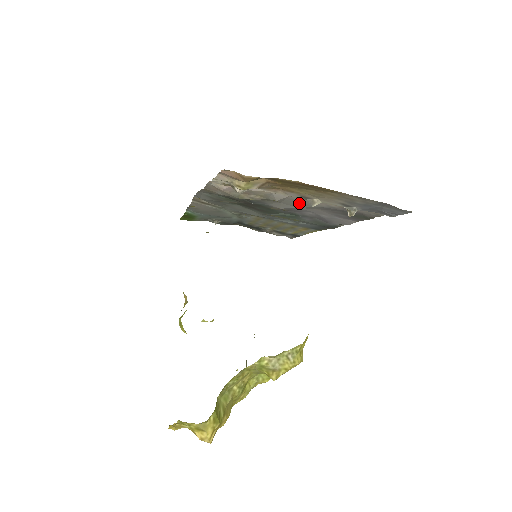
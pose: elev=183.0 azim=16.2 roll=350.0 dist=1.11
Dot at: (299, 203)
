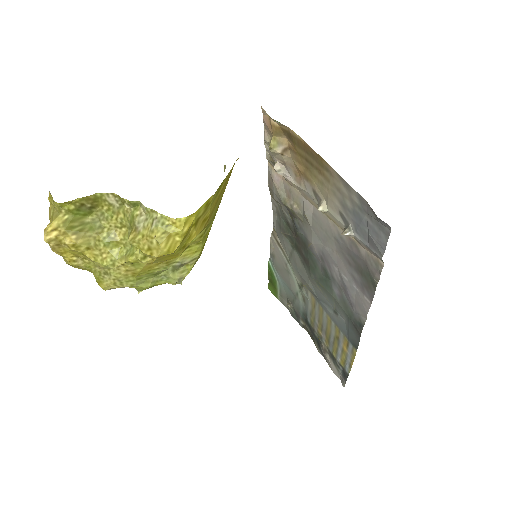
Dot at: (322, 228)
